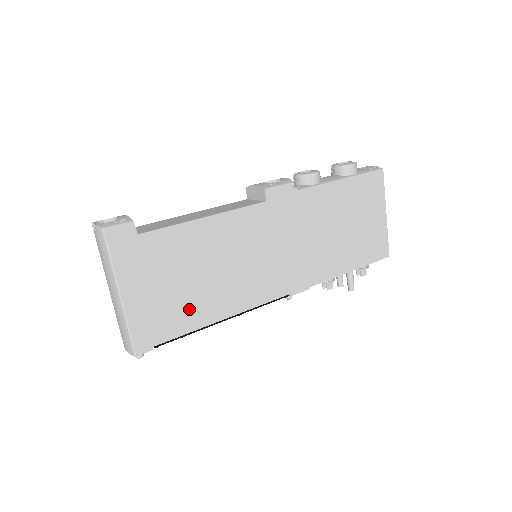
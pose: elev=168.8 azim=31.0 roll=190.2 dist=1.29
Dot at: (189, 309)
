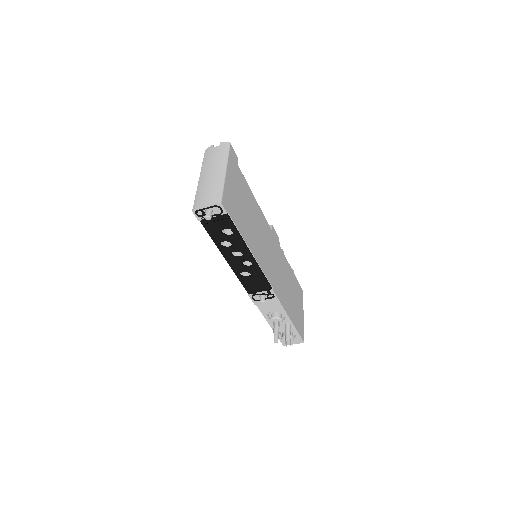
Dot at: (242, 222)
